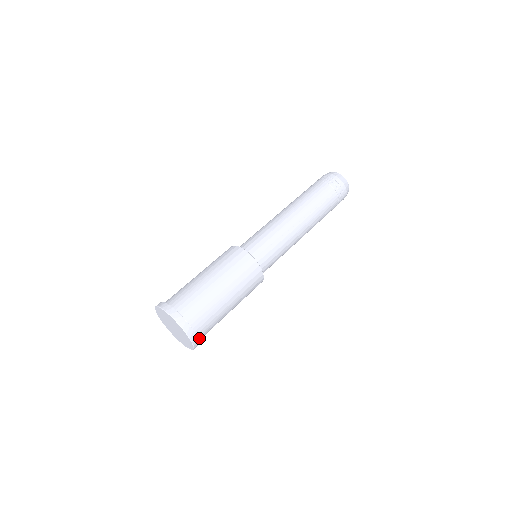
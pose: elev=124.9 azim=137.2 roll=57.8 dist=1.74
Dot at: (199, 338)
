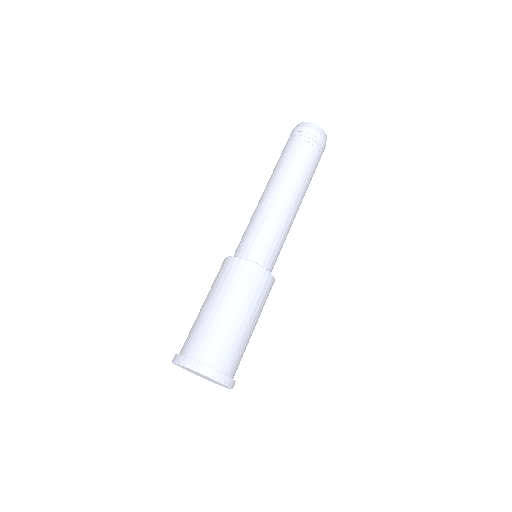
Dot at: (231, 375)
